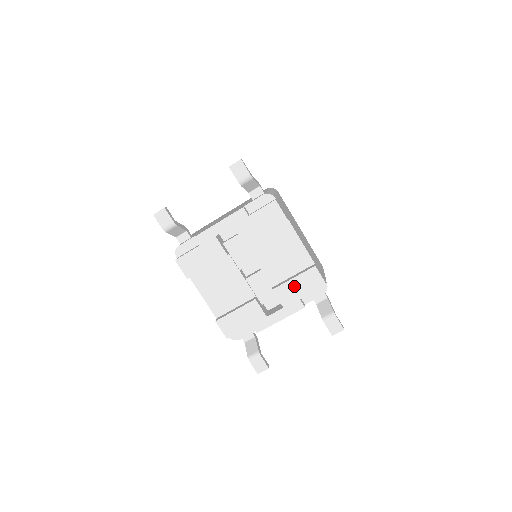
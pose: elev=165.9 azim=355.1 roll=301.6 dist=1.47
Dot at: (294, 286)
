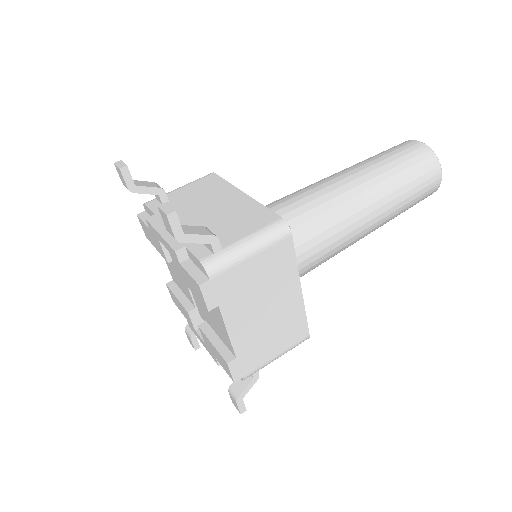
Dot at: (212, 347)
